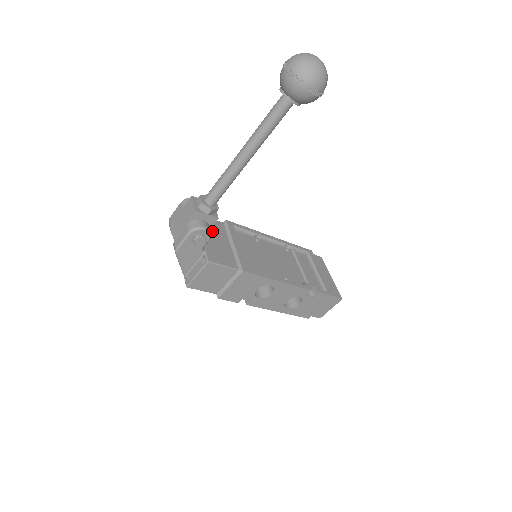
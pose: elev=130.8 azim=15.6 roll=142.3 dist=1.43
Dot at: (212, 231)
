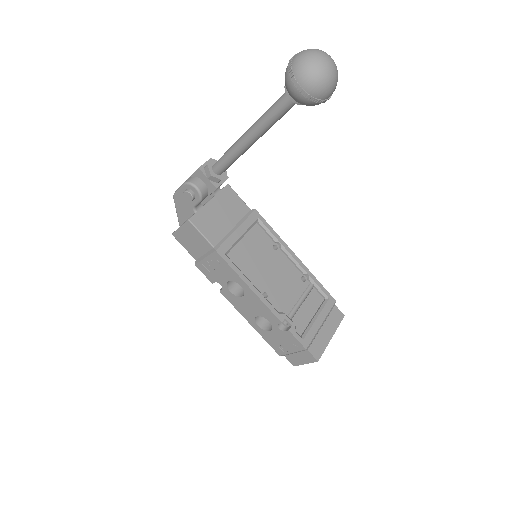
Dot at: (227, 206)
